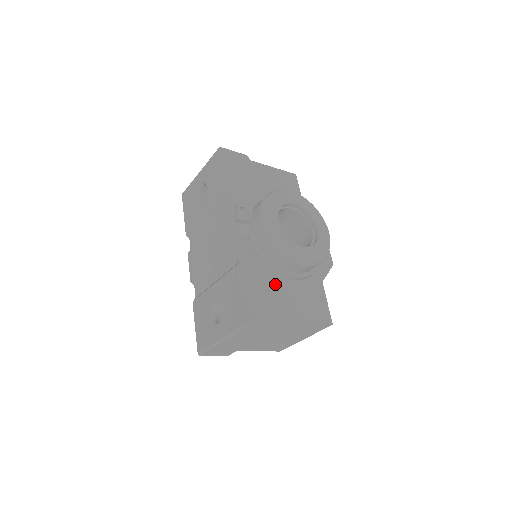
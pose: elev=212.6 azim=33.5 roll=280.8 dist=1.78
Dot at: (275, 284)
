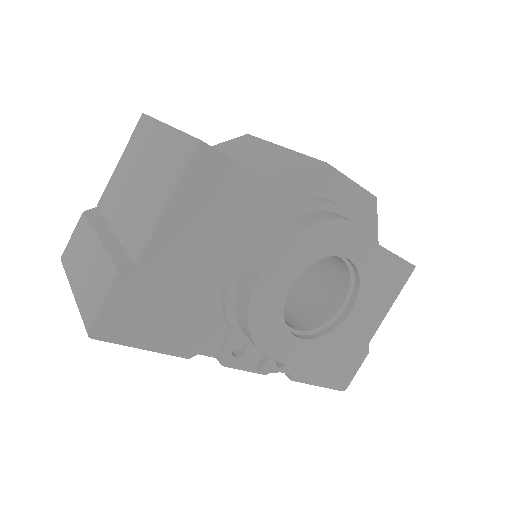
Dot at: occluded
